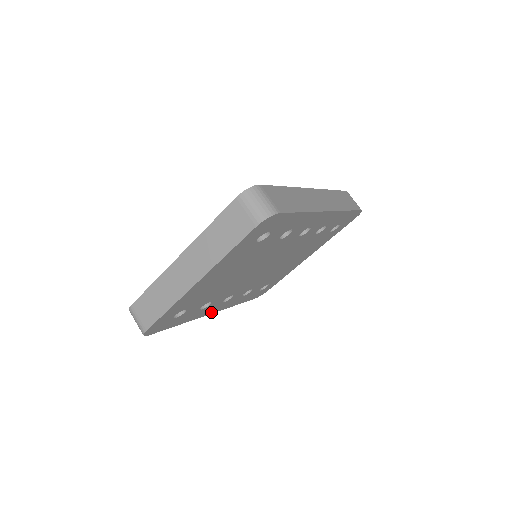
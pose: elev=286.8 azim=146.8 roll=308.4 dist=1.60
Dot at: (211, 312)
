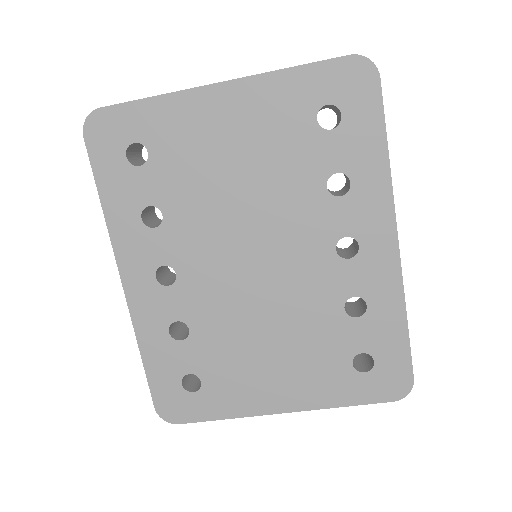
Dot at: (127, 277)
